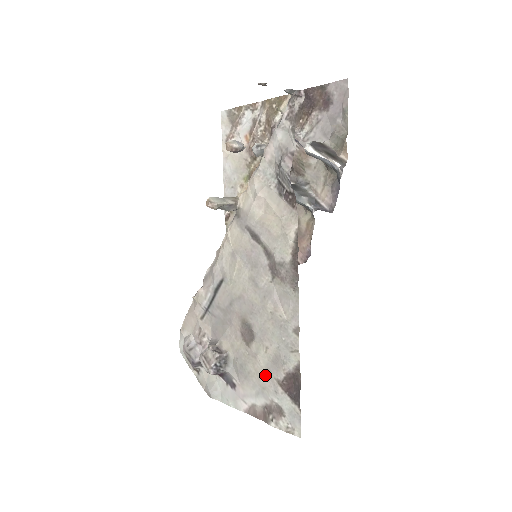
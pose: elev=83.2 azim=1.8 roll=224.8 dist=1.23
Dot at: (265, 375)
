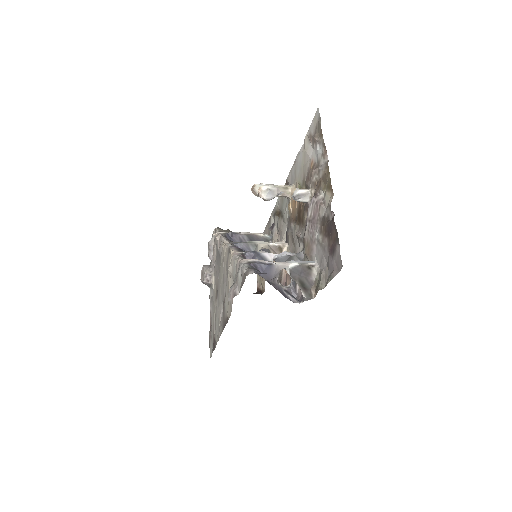
Dot at: (213, 320)
